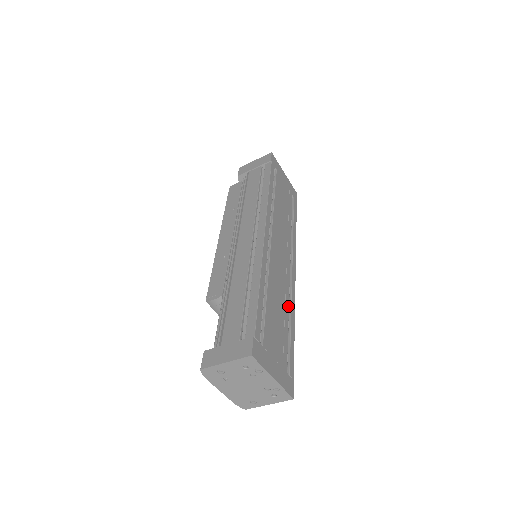
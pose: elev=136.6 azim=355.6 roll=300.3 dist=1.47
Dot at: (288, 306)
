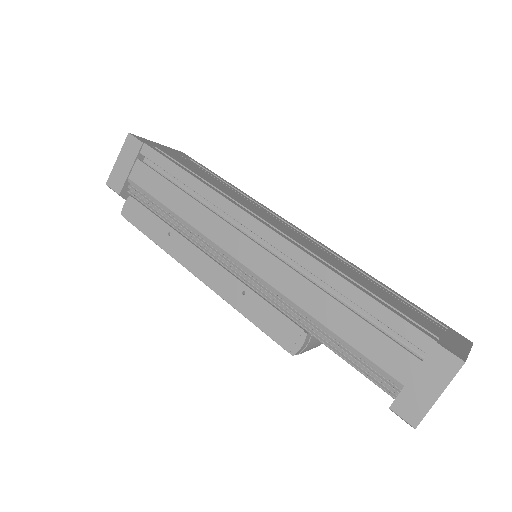
Dot at: (356, 270)
